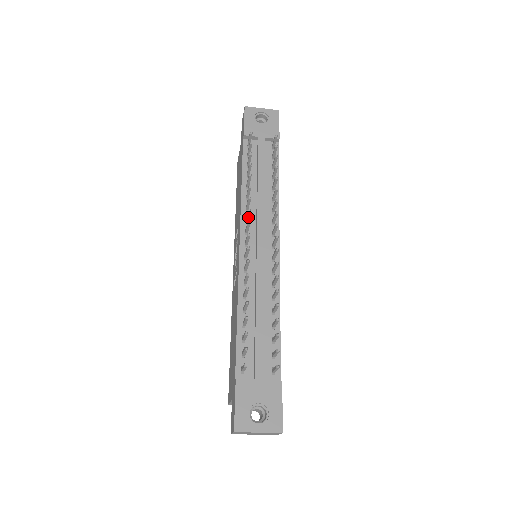
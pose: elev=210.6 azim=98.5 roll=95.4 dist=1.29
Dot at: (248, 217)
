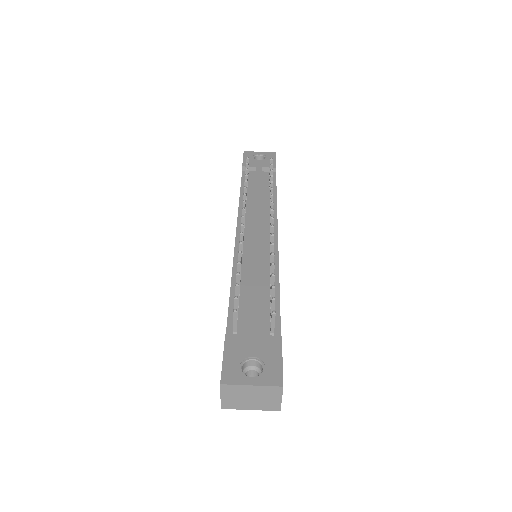
Dot at: occluded
